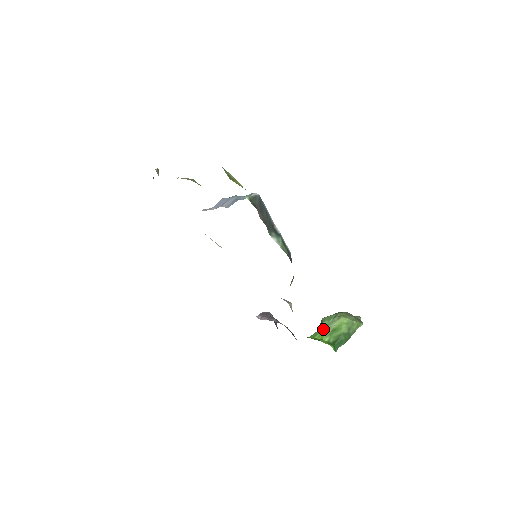
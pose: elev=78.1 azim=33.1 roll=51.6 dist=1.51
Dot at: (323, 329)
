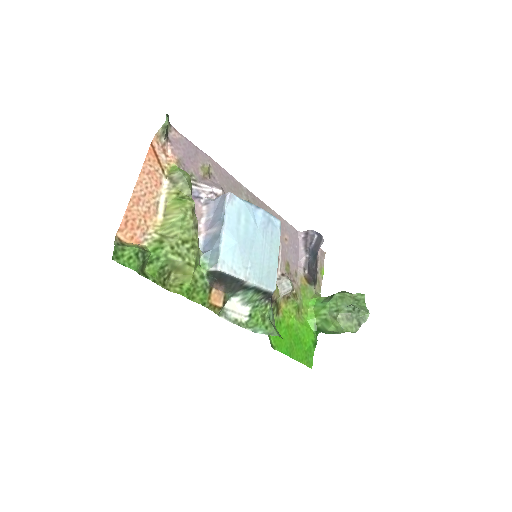
Dot at: (321, 310)
